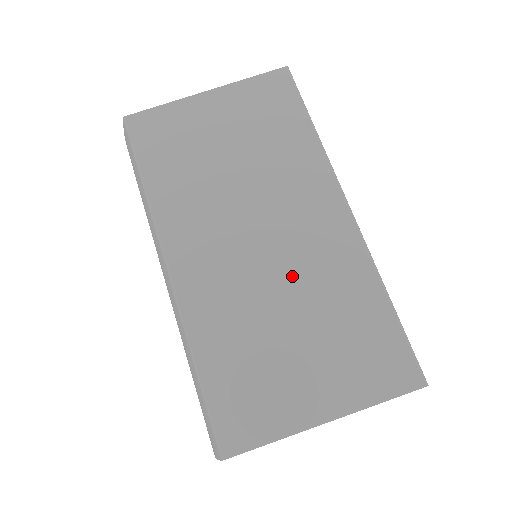
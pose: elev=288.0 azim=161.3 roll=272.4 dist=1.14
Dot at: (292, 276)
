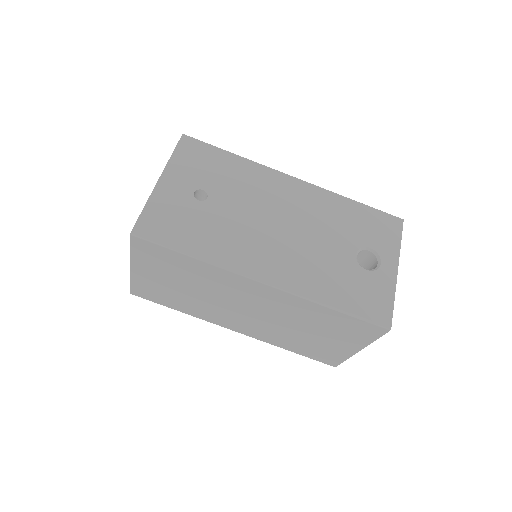
Dot at: (280, 318)
